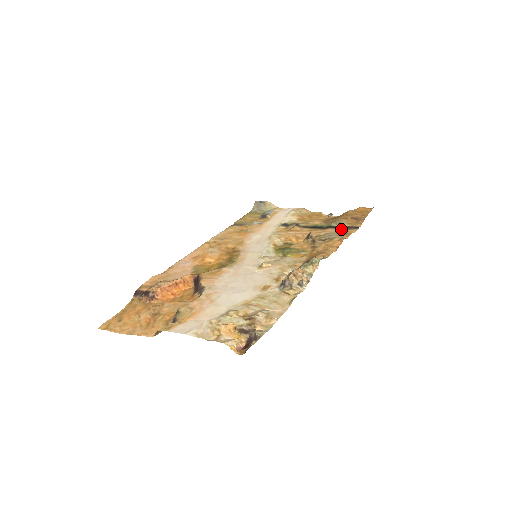
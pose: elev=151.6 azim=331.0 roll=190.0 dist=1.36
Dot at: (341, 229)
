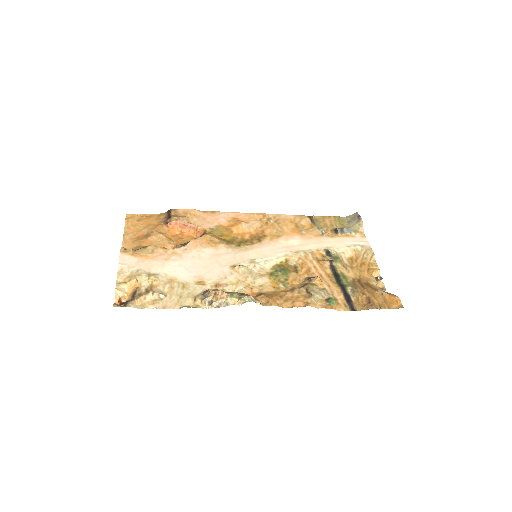
Dot at: (343, 297)
